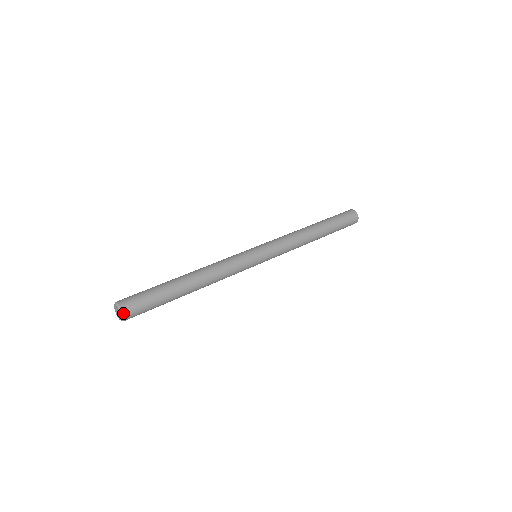
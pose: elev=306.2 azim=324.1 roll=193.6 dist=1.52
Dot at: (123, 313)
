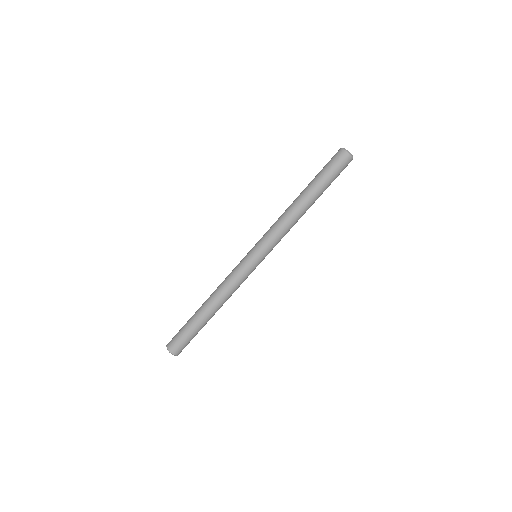
Dot at: (175, 355)
